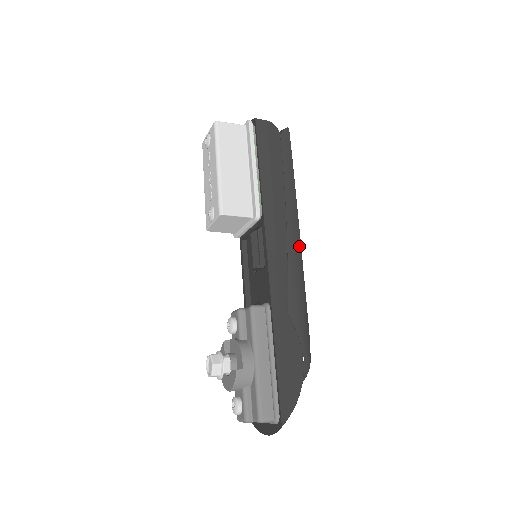
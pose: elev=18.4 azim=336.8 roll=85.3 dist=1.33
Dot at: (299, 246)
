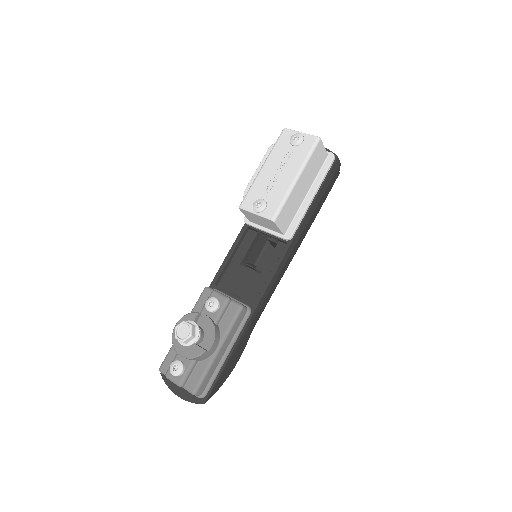
Dot at: occluded
